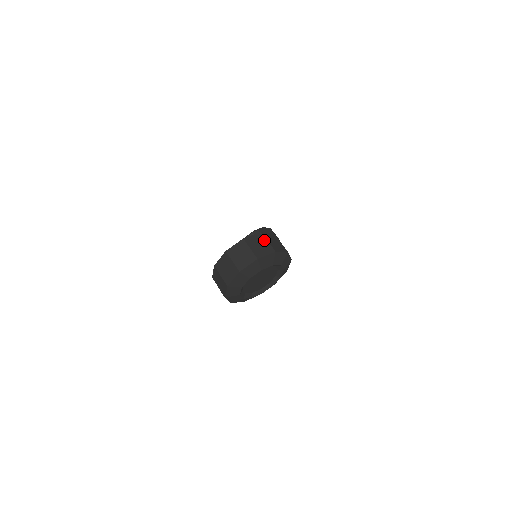
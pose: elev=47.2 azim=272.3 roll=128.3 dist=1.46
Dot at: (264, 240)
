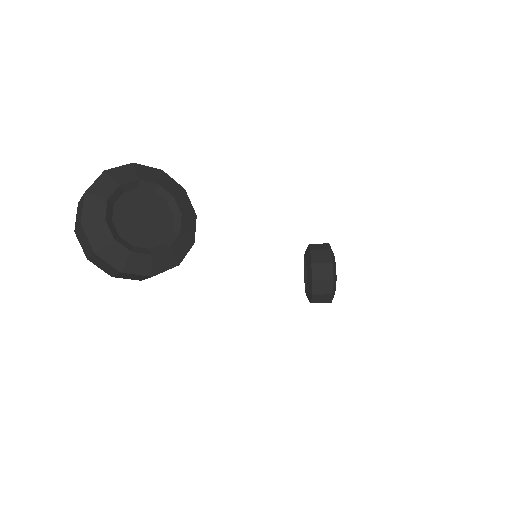
Dot at: occluded
